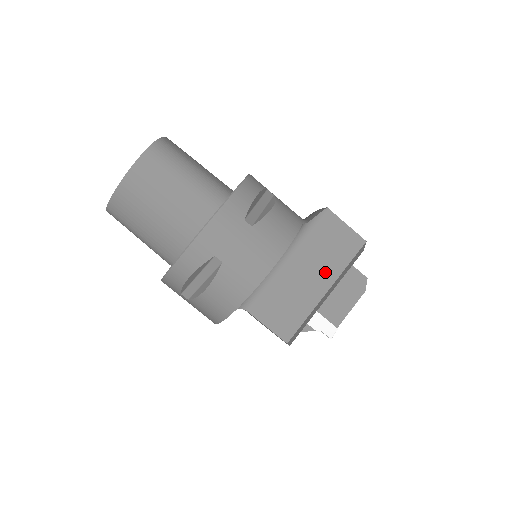
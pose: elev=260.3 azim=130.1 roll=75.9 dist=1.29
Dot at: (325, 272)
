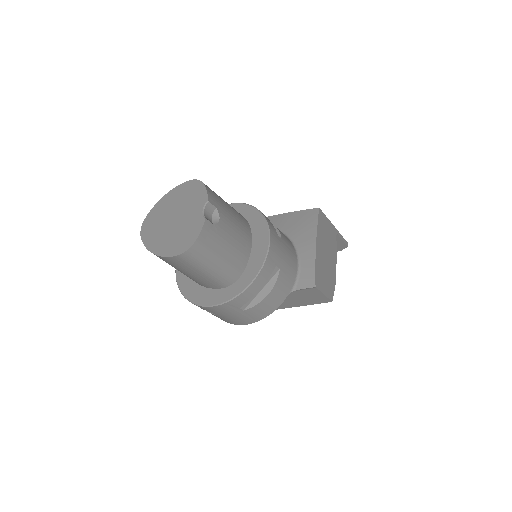
Dot at: (292, 303)
